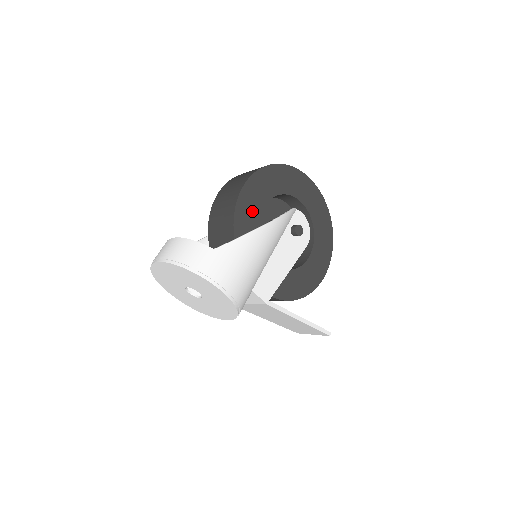
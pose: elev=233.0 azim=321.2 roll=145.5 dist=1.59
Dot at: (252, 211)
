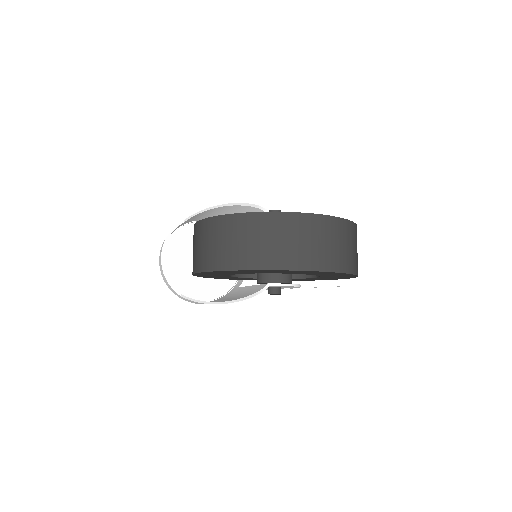
Dot at: occluded
